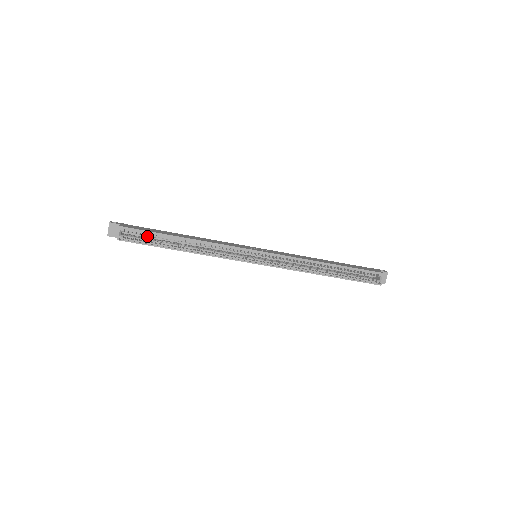
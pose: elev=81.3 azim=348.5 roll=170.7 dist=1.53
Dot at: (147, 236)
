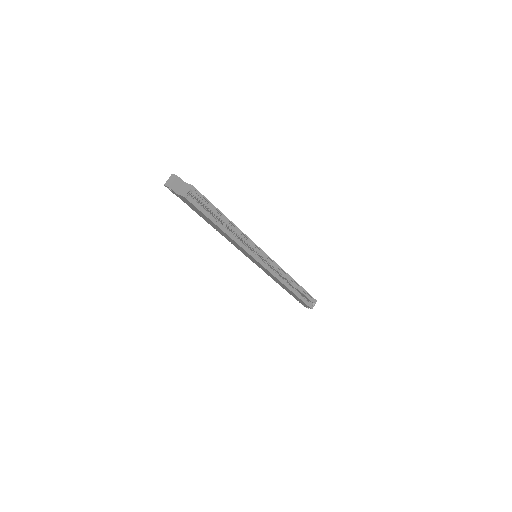
Dot at: occluded
